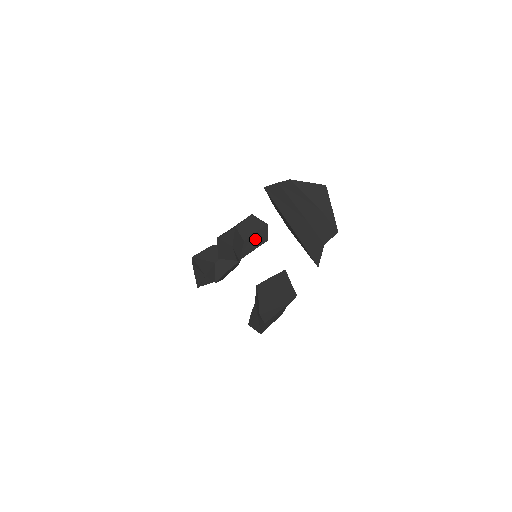
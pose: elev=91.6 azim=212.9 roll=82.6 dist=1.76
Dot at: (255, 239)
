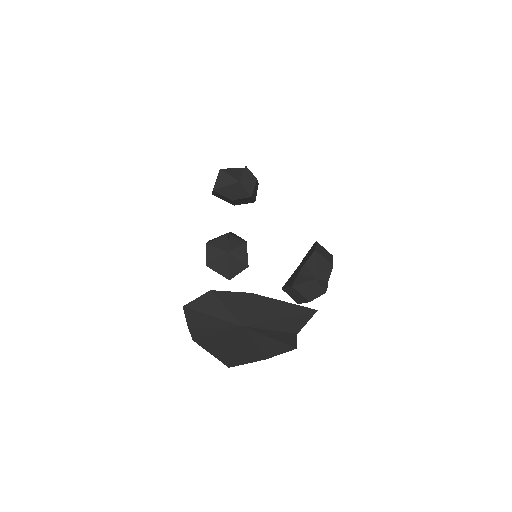
Dot at: occluded
